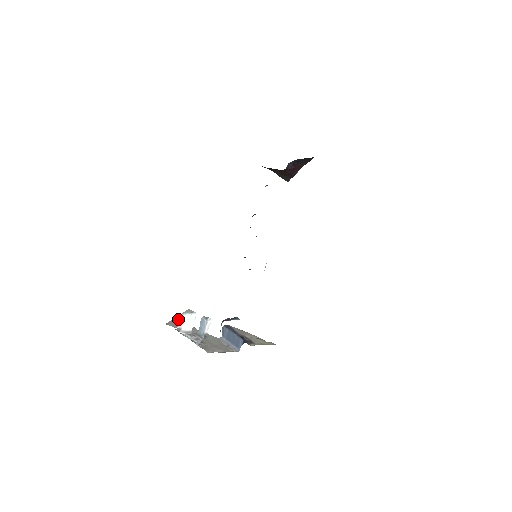
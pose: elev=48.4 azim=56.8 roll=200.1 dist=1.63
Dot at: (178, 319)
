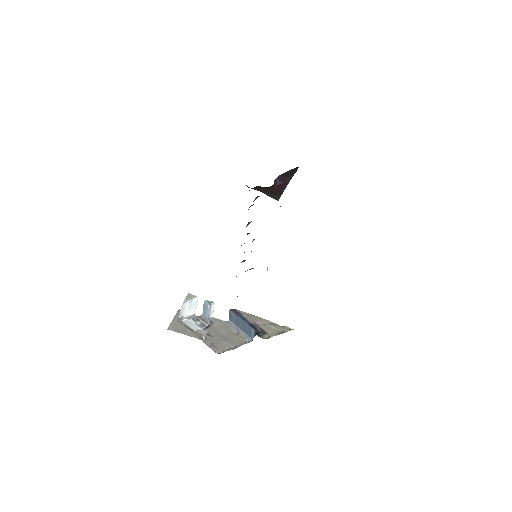
Dot at: occluded
